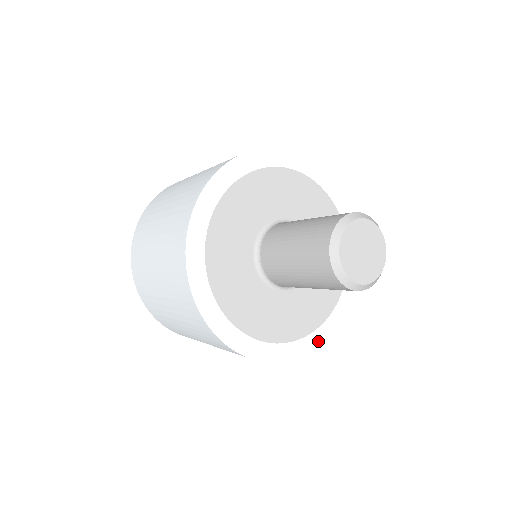
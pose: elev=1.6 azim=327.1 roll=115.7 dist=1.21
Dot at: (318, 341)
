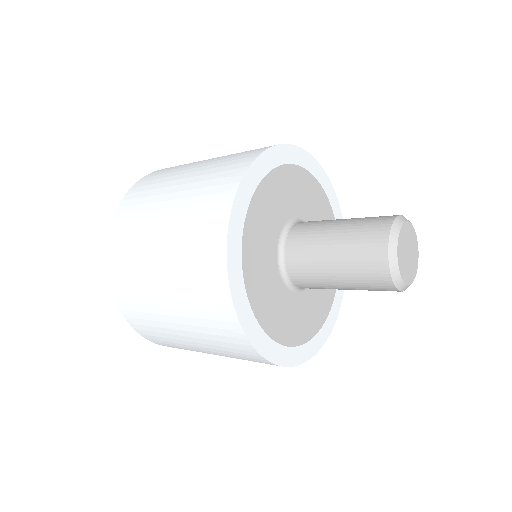
Dot at: (315, 348)
